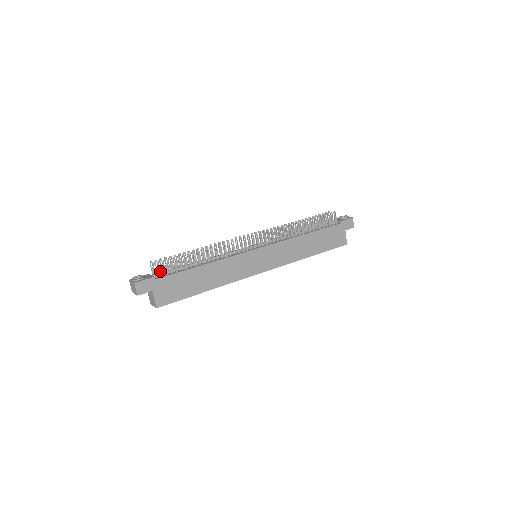
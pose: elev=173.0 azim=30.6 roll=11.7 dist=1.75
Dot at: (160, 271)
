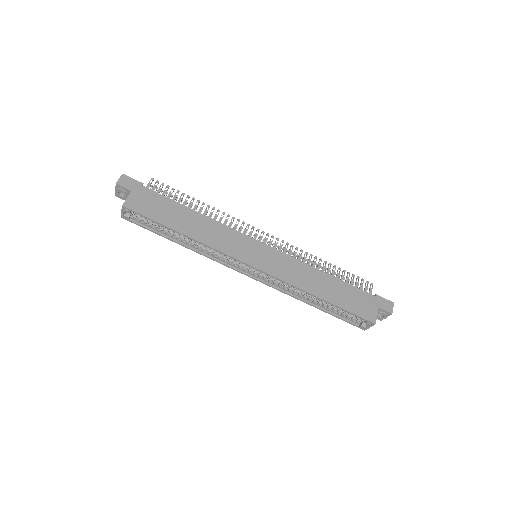
Dot at: (152, 187)
